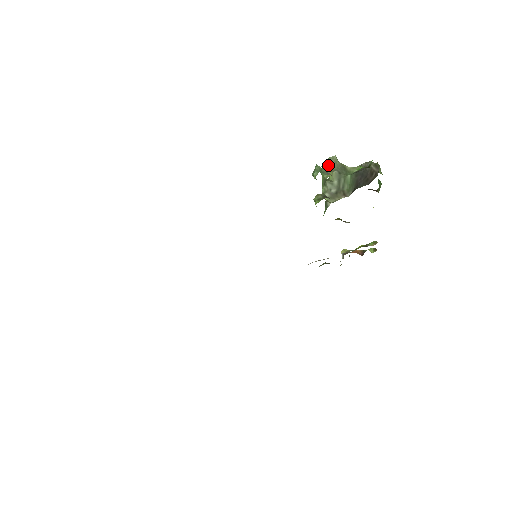
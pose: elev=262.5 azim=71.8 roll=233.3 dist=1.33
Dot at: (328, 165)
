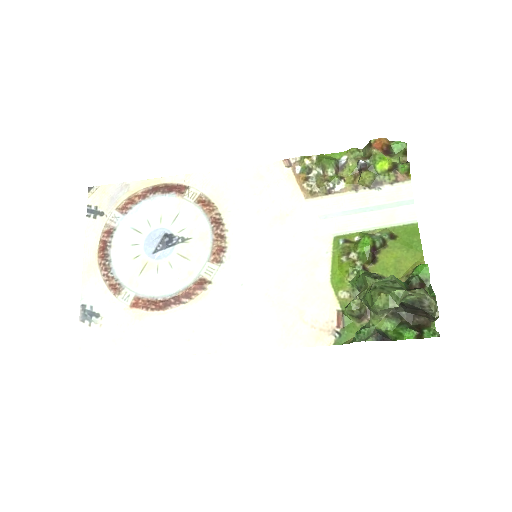
Dot at: (382, 311)
